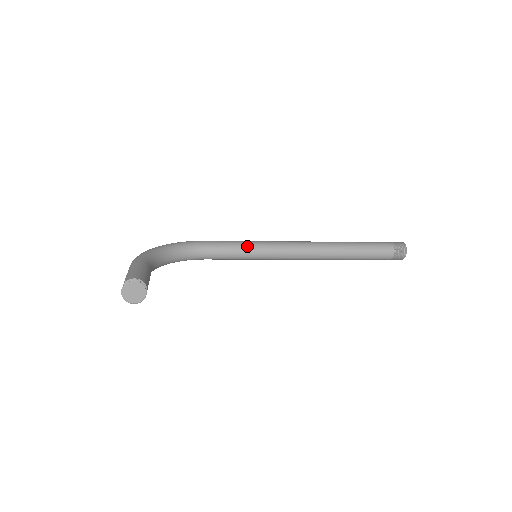
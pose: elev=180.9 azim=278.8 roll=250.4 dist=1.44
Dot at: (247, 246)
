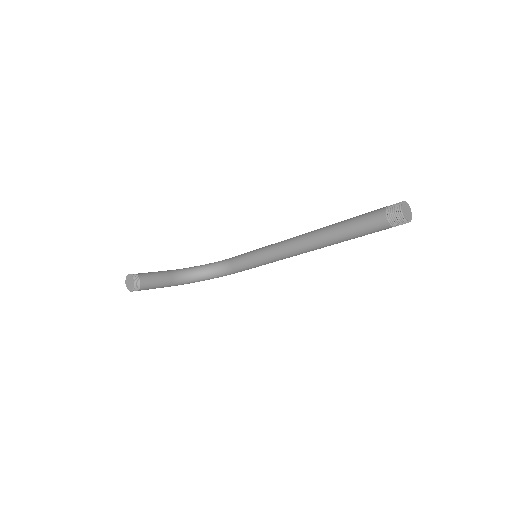
Dot at: (257, 251)
